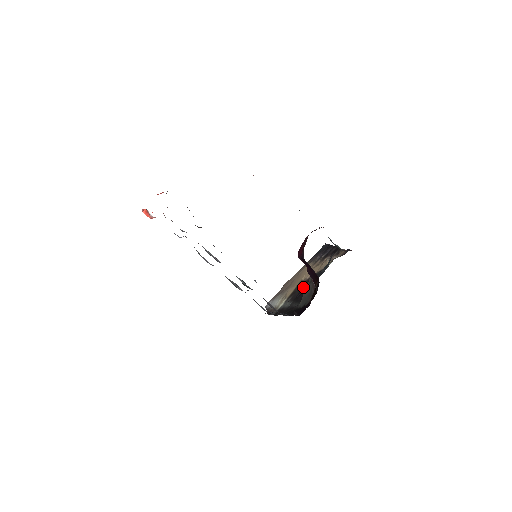
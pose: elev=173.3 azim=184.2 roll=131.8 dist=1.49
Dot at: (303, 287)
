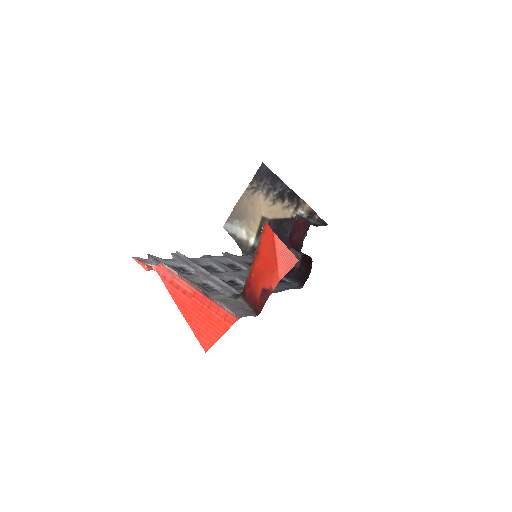
Dot at: (273, 231)
